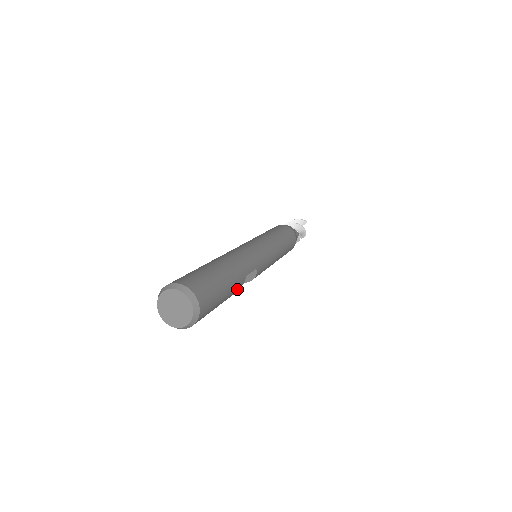
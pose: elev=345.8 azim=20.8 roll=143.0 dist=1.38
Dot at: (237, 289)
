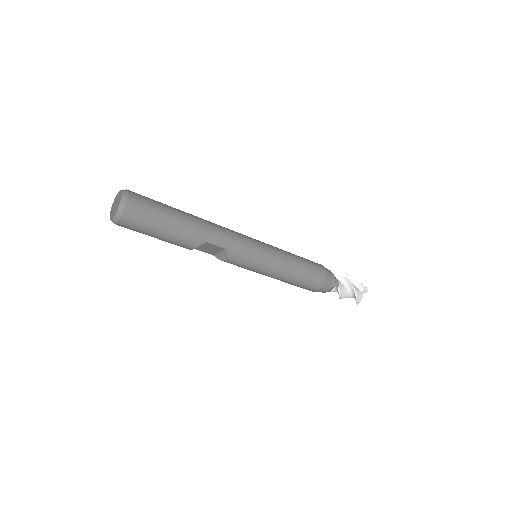
Dot at: (189, 243)
